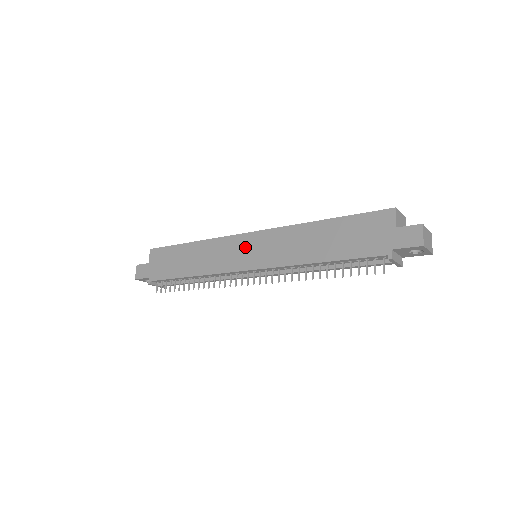
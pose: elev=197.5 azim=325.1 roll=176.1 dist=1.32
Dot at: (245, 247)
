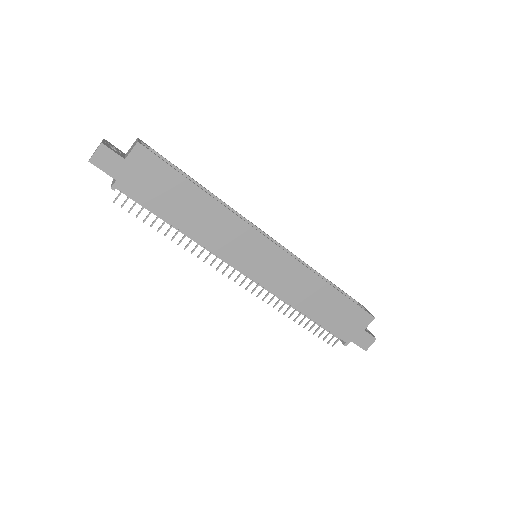
Dot at: (260, 253)
